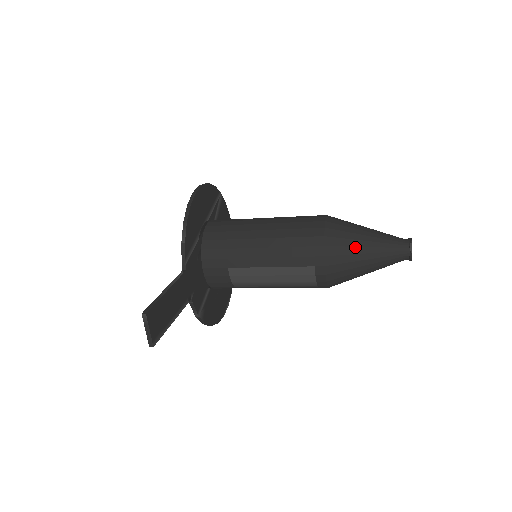
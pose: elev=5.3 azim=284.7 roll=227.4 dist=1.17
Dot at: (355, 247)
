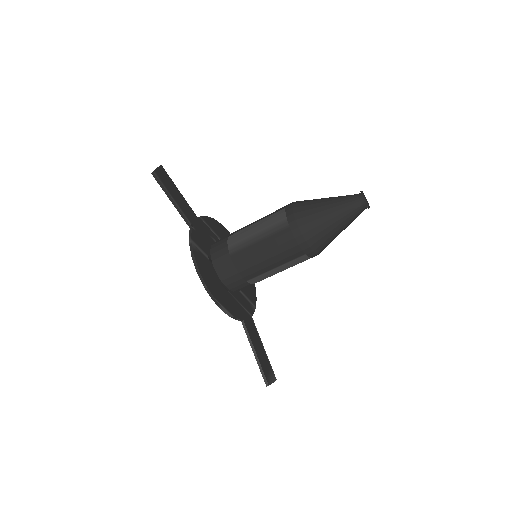
Dot at: occluded
